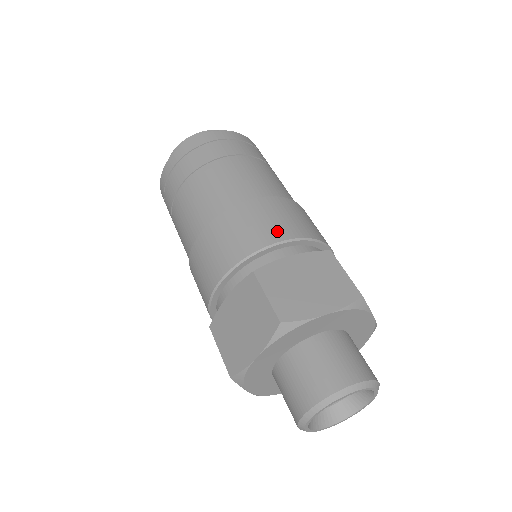
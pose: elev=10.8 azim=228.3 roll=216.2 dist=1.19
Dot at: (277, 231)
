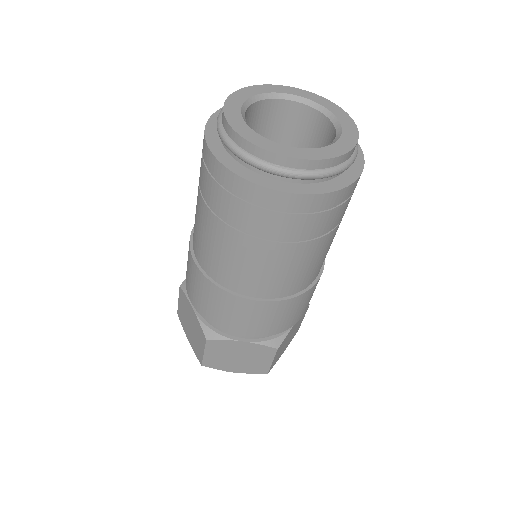
Dot at: (247, 330)
